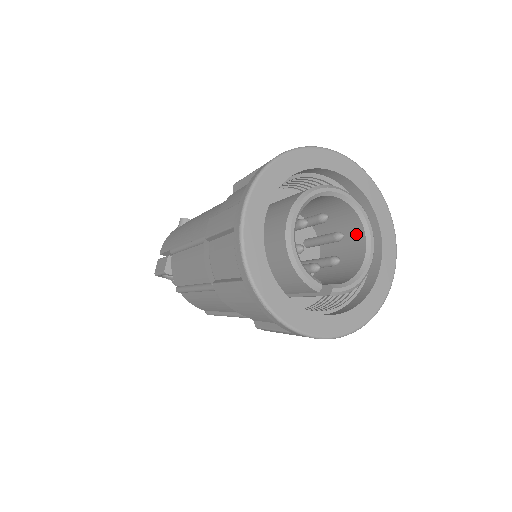
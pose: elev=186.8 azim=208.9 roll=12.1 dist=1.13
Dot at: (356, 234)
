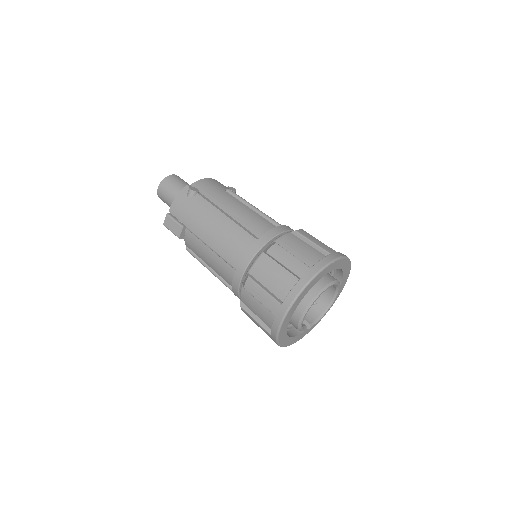
Dot at: (329, 289)
